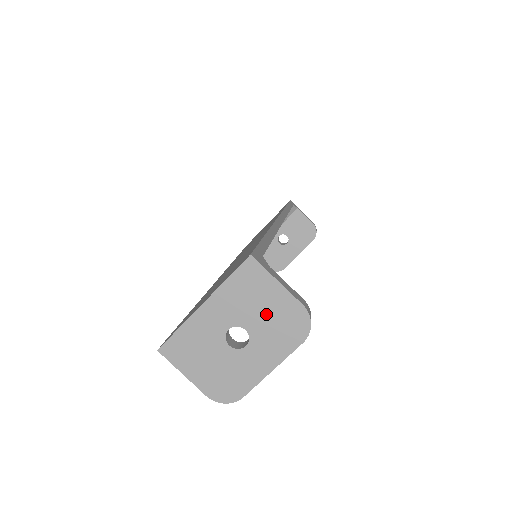
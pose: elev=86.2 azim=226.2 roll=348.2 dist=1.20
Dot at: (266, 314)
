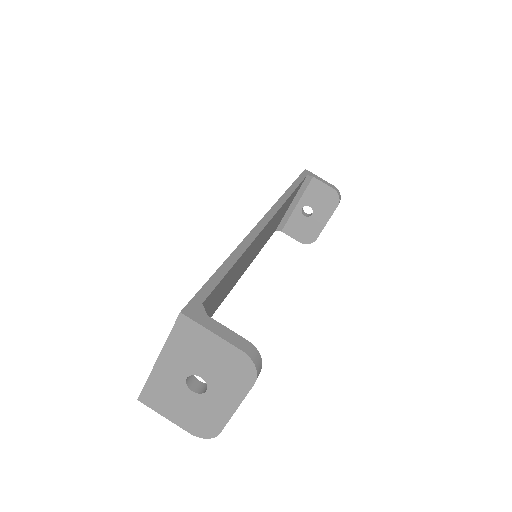
Dot at: (213, 362)
